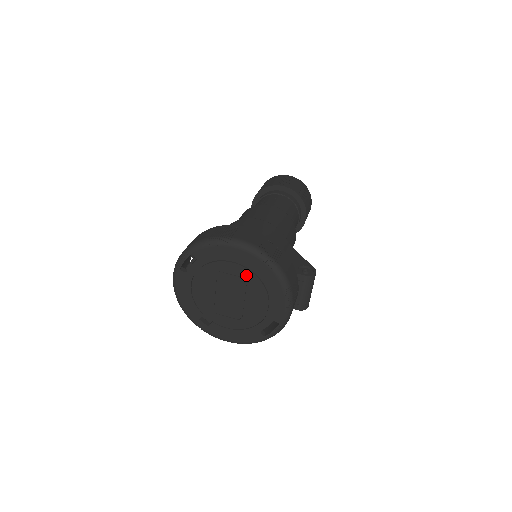
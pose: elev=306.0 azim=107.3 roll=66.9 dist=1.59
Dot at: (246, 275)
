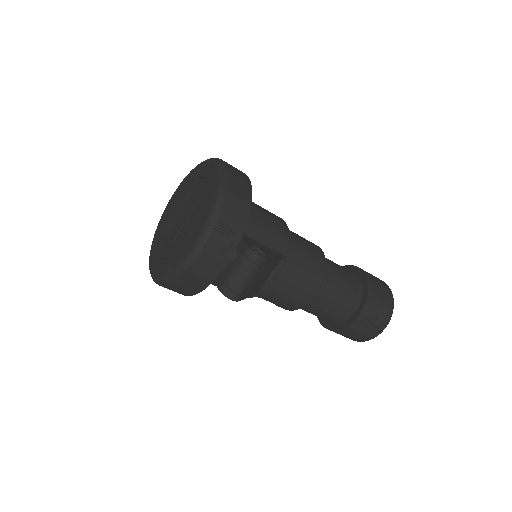
Dot at: (202, 195)
